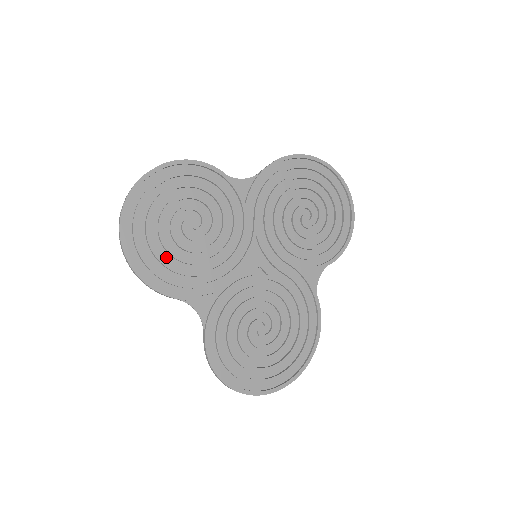
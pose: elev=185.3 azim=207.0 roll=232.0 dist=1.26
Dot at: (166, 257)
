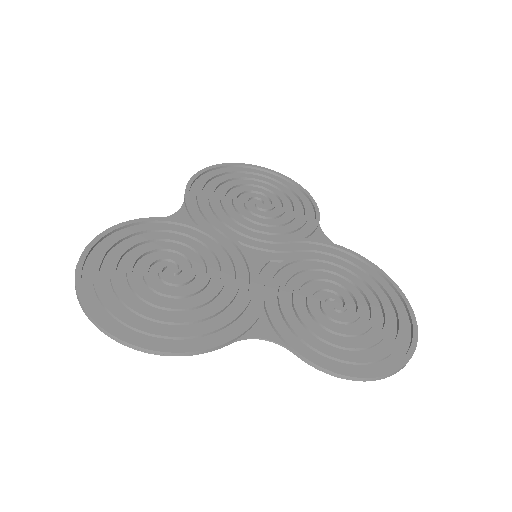
Dot at: (176, 316)
